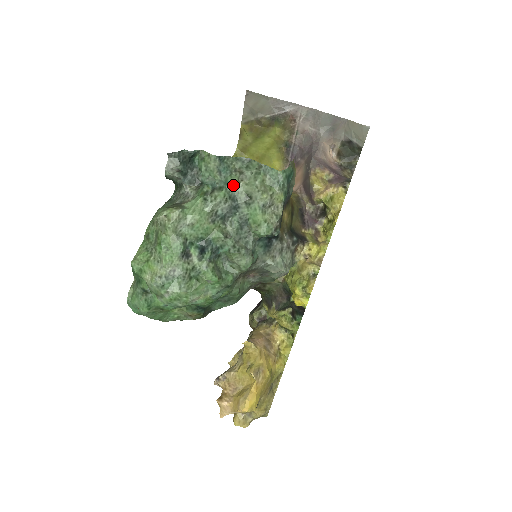
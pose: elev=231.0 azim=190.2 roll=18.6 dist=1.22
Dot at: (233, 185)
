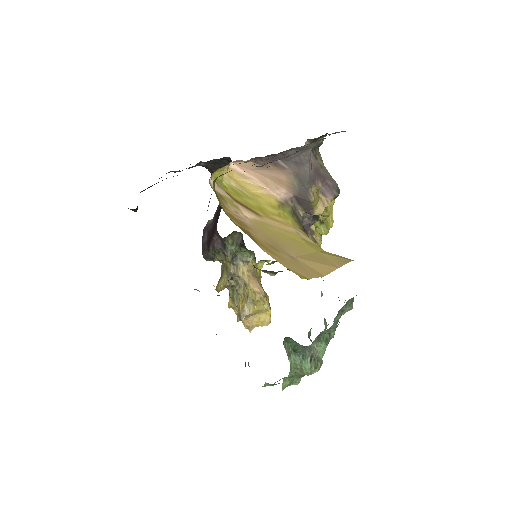
Dot at: occluded
